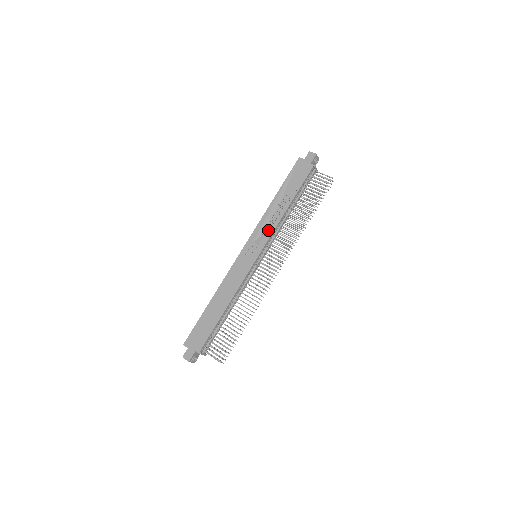
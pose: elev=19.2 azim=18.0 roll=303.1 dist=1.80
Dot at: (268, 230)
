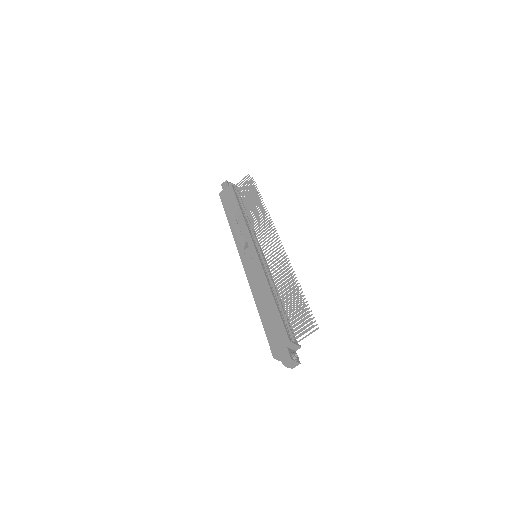
Dot at: (245, 236)
